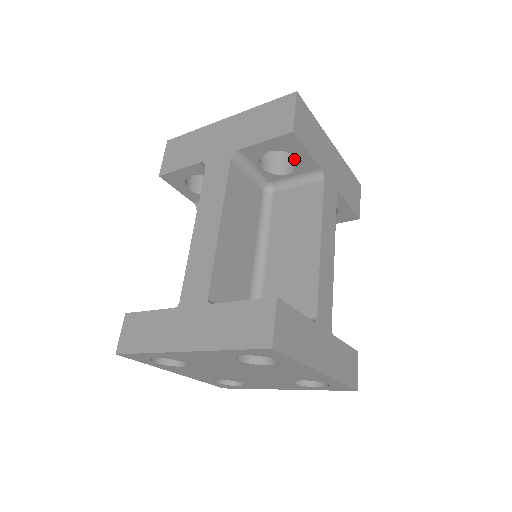
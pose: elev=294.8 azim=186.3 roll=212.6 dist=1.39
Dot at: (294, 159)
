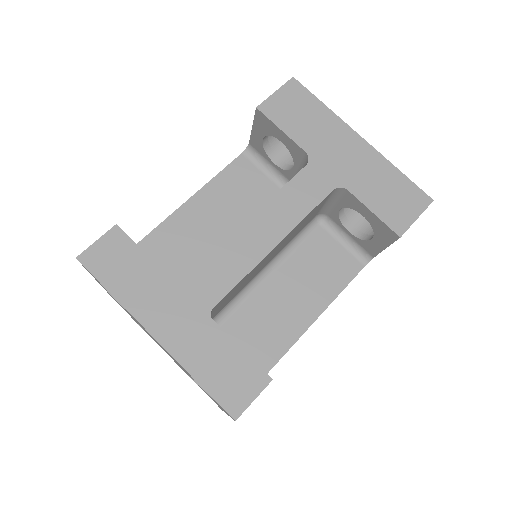
Dot at: occluded
